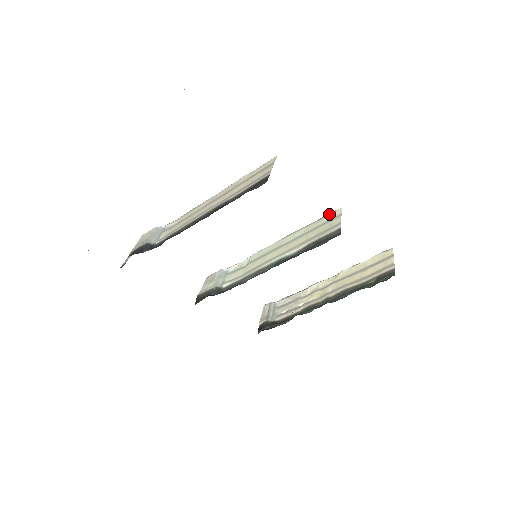
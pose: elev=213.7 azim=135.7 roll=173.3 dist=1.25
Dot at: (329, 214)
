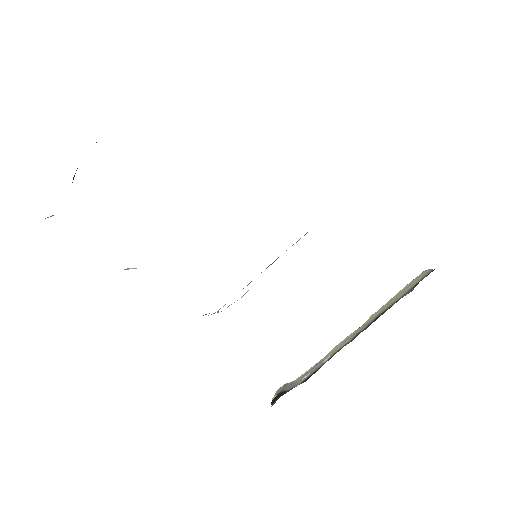
Dot at: occluded
